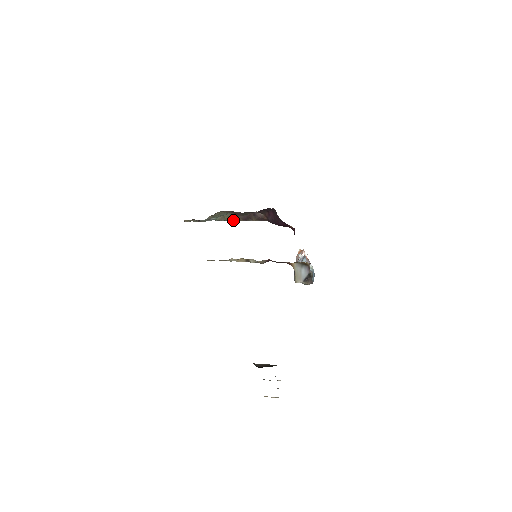
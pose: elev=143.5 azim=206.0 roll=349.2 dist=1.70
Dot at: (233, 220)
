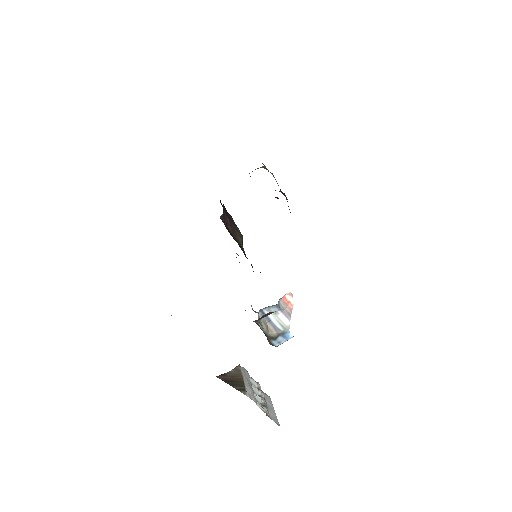
Dot at: occluded
